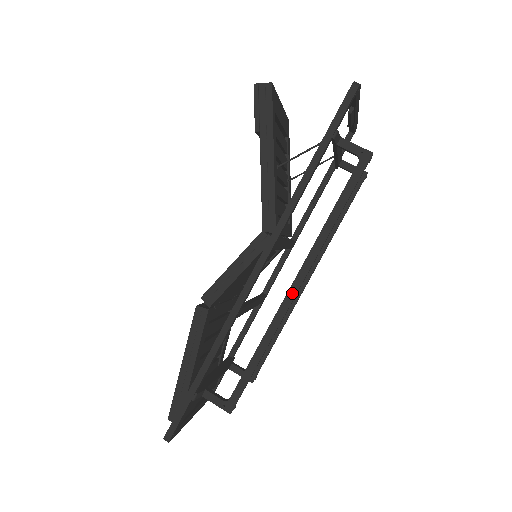
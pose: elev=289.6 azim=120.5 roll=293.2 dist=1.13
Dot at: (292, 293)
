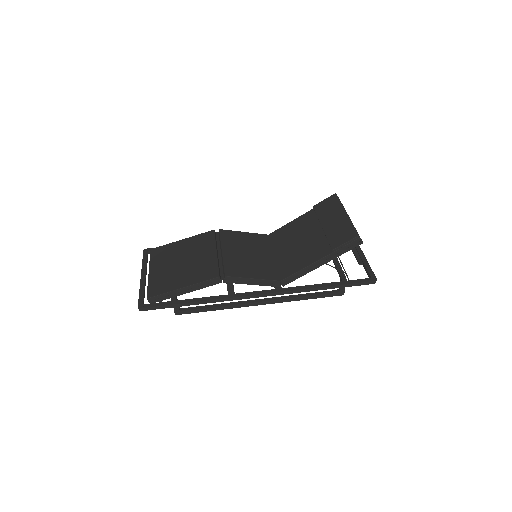
Dot at: (257, 304)
